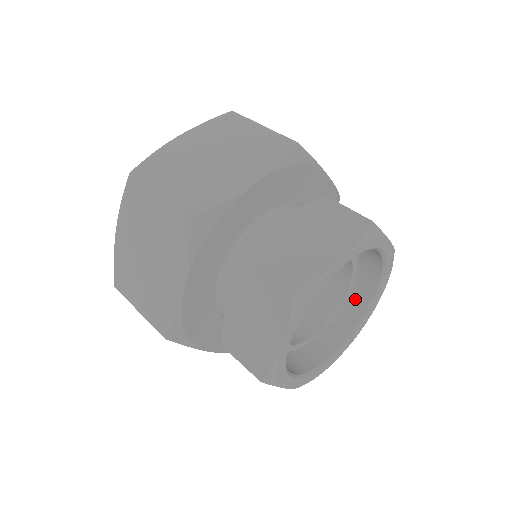
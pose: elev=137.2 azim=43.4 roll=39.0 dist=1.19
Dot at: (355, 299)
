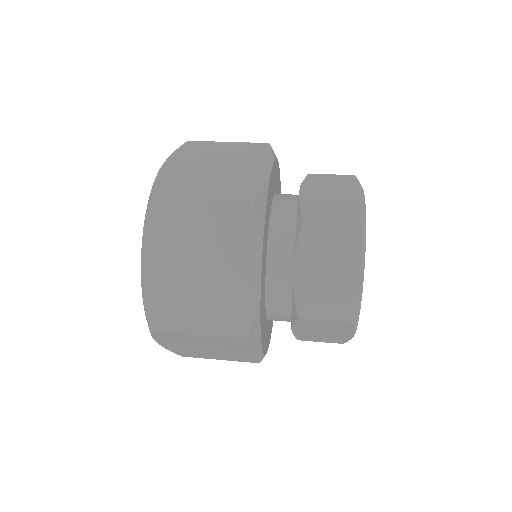
Dot at: occluded
